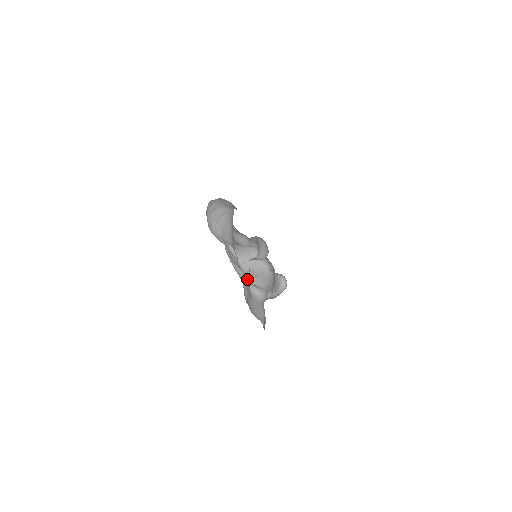
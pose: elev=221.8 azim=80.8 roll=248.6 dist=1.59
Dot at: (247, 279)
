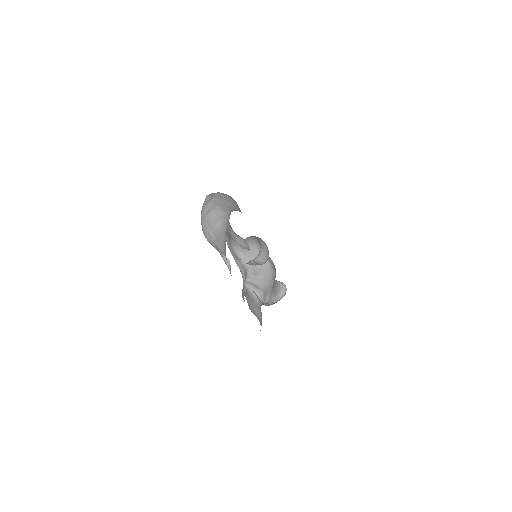
Dot at: (246, 276)
